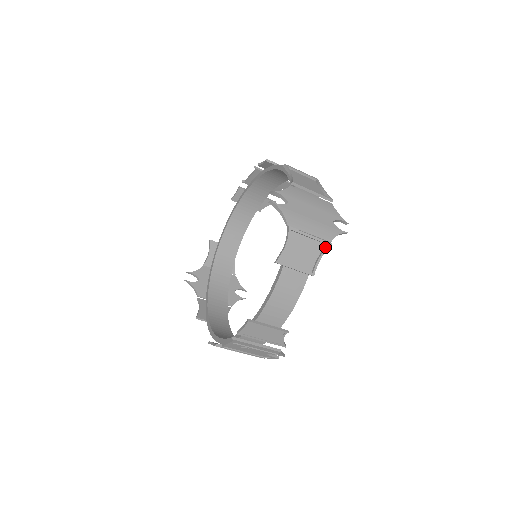
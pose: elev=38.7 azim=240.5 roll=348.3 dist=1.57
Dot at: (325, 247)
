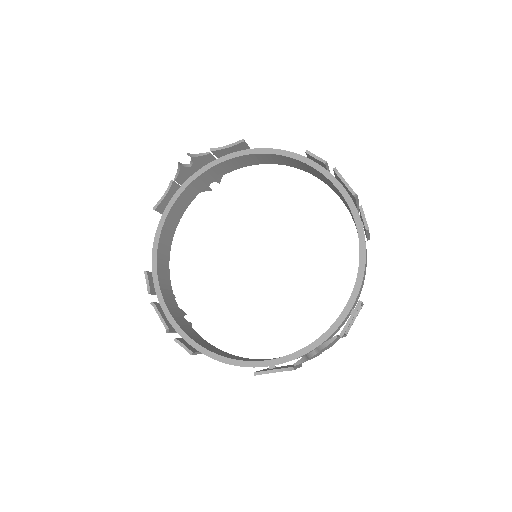
Dot at: occluded
